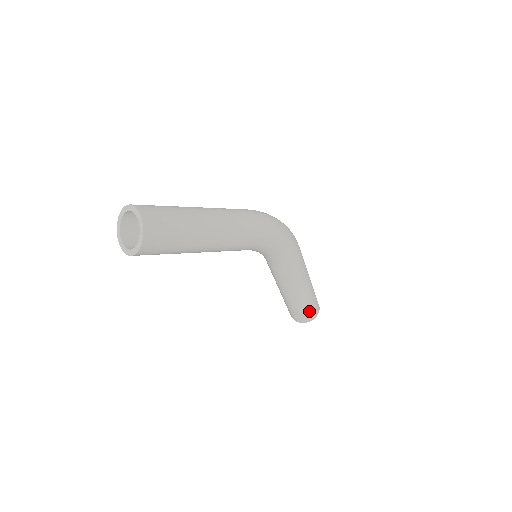
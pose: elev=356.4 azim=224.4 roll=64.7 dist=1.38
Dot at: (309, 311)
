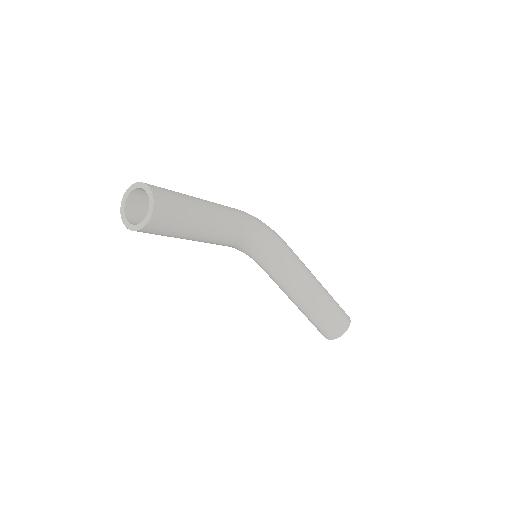
Dot at: (339, 312)
